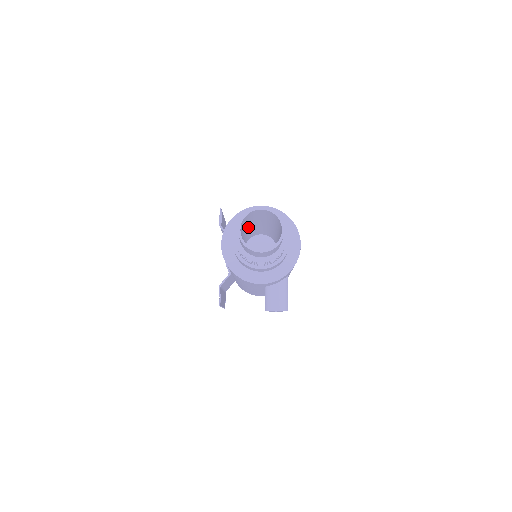
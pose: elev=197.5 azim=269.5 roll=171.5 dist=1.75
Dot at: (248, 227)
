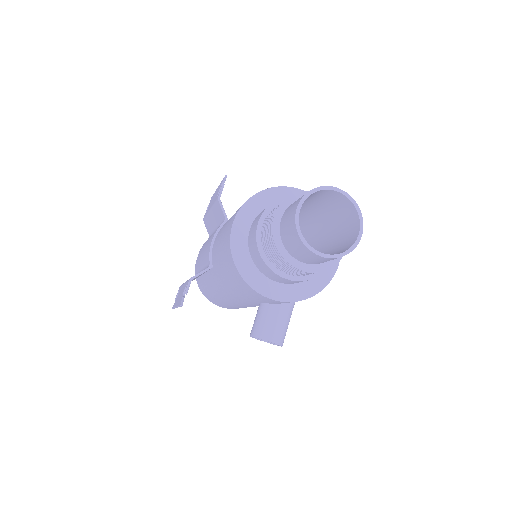
Dot at: occluded
